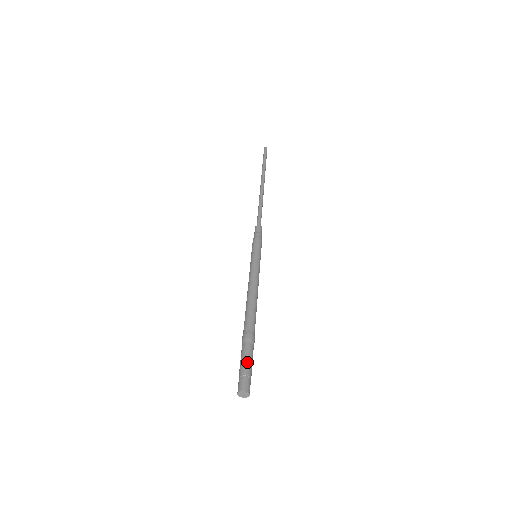
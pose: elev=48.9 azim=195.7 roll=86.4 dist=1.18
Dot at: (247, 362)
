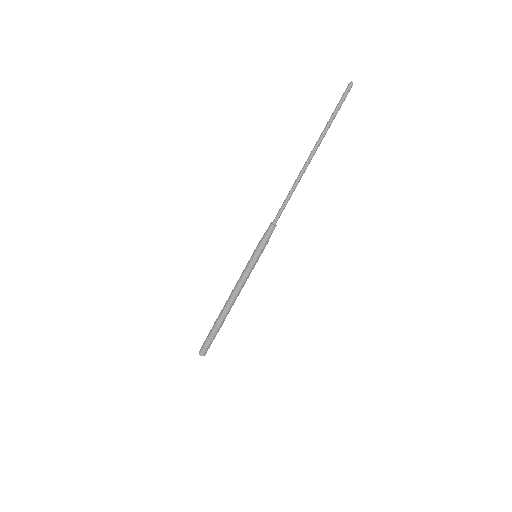
Dot at: (208, 340)
